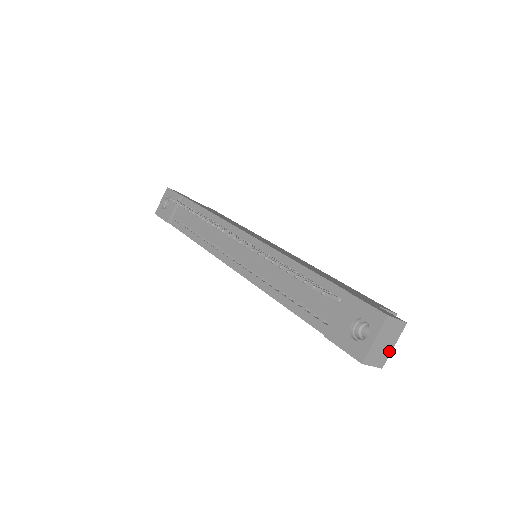
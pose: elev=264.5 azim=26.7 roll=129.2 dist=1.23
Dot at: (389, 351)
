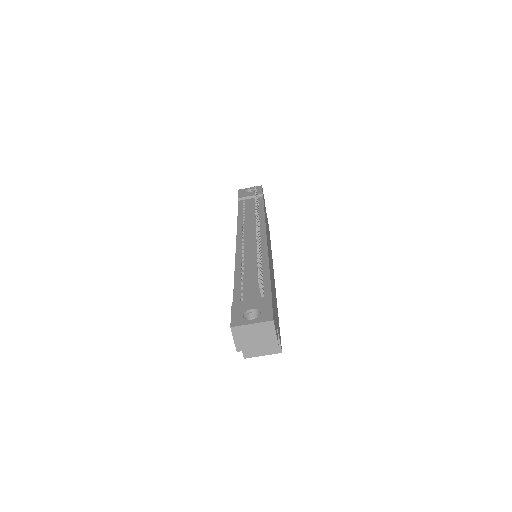
Dot at: (252, 347)
